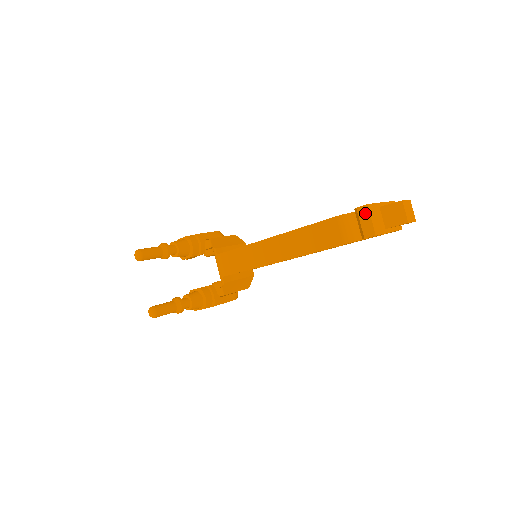
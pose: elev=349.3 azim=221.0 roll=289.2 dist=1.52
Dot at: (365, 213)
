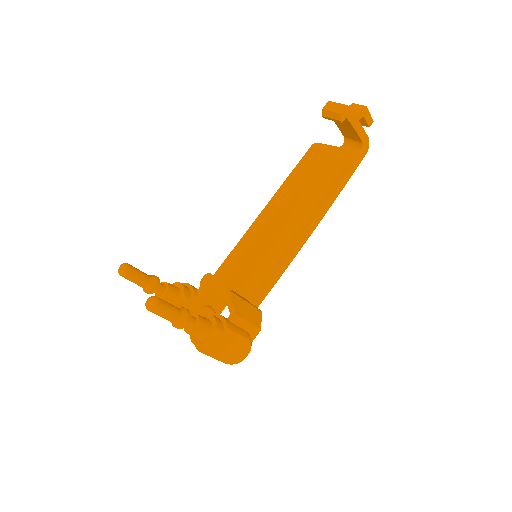
Dot at: (330, 105)
